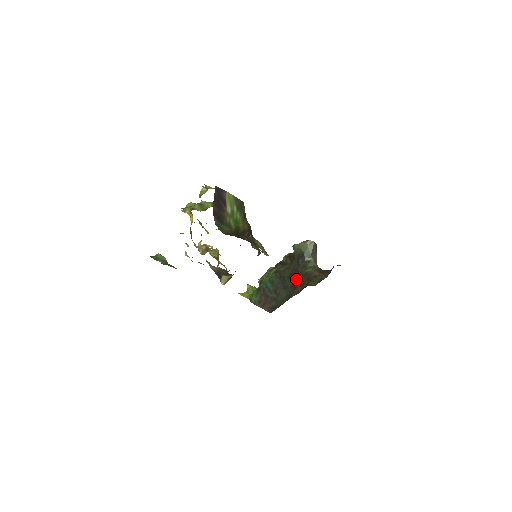
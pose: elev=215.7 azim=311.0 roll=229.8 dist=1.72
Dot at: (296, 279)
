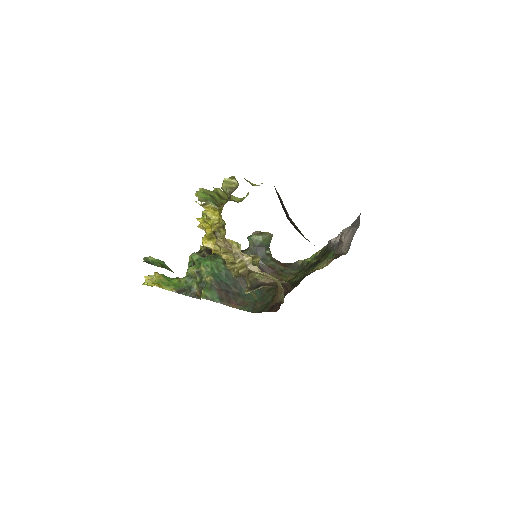
Dot at: occluded
